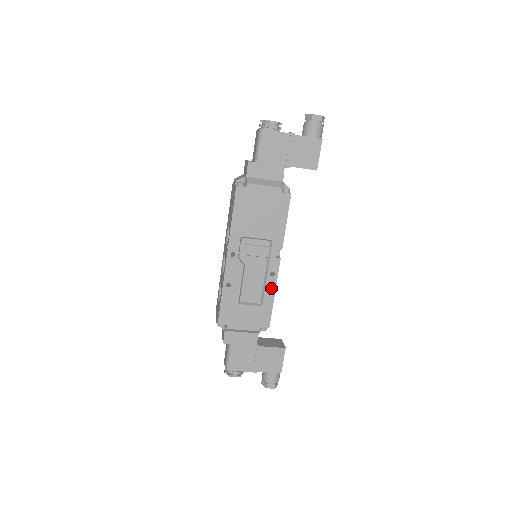
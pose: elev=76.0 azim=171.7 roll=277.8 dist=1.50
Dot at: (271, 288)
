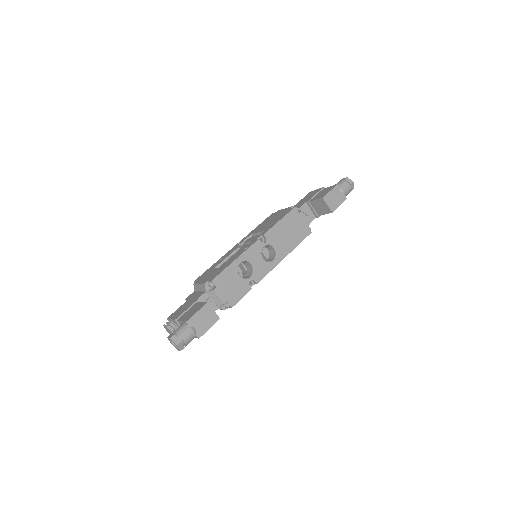
Dot at: (238, 256)
